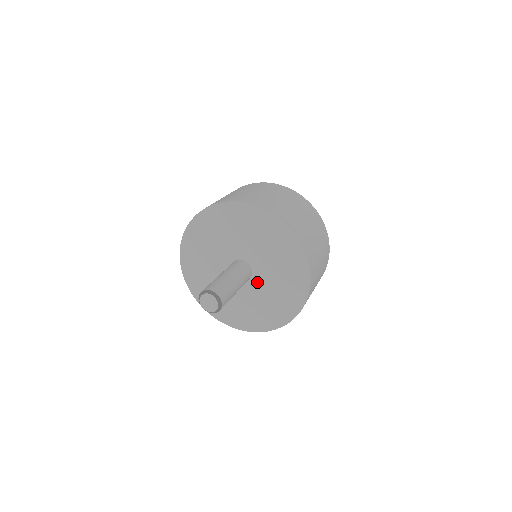
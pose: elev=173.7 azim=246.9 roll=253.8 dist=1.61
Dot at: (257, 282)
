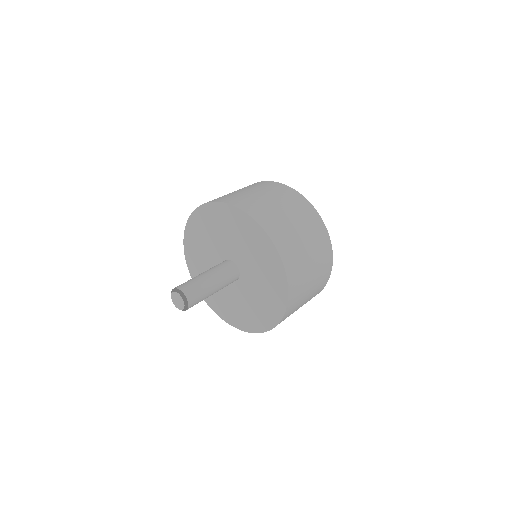
Dot at: (245, 283)
